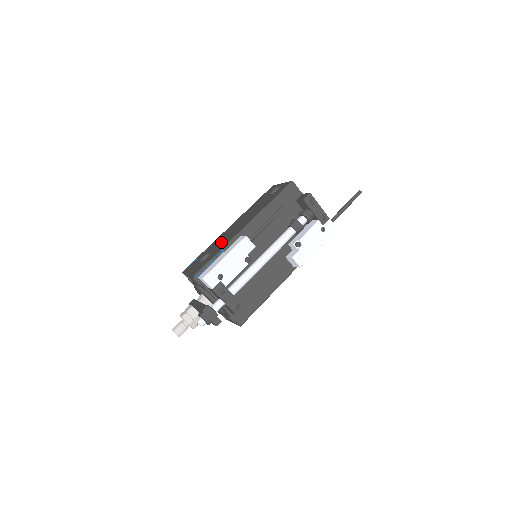
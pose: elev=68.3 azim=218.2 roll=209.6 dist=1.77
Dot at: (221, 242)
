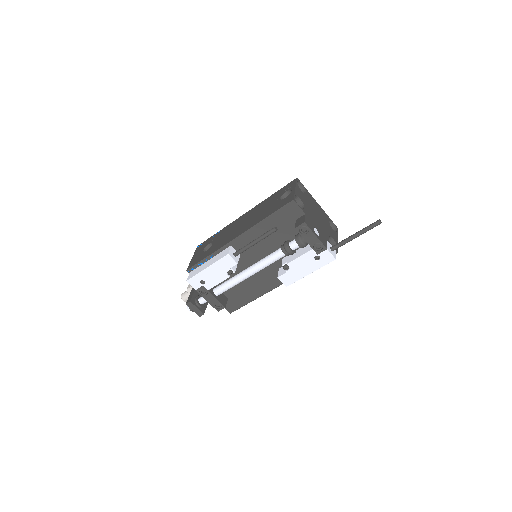
Dot at: (222, 238)
